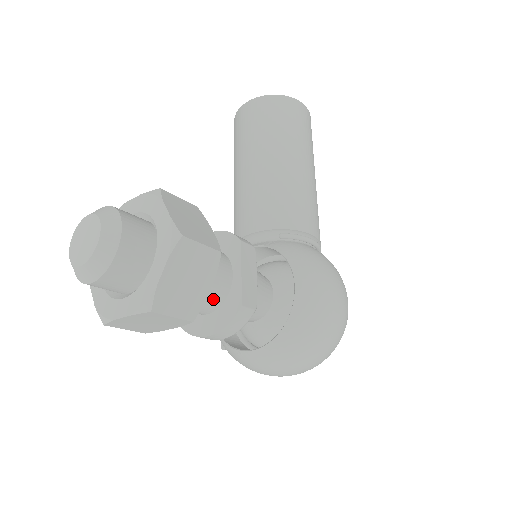
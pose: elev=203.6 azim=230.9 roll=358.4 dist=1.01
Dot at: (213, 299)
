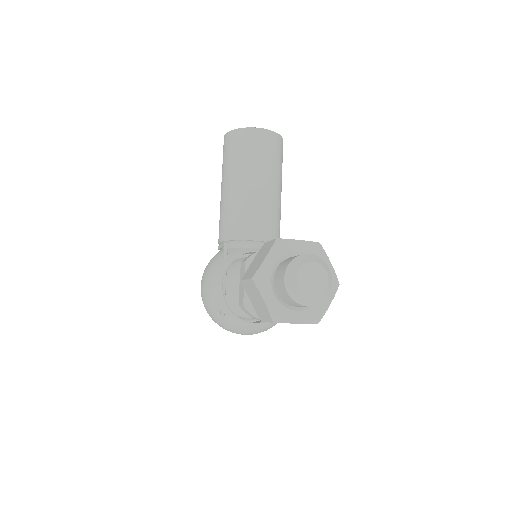
Dot at: occluded
